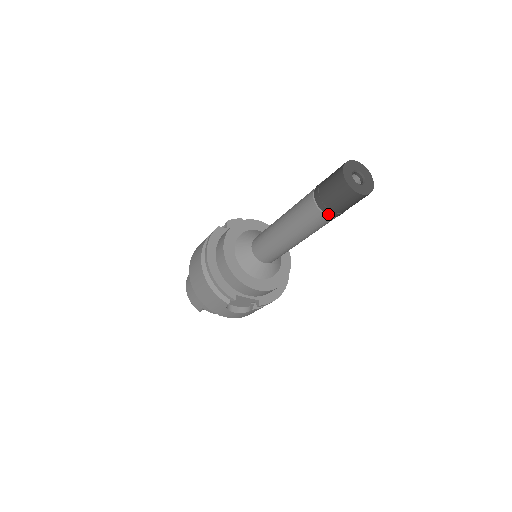
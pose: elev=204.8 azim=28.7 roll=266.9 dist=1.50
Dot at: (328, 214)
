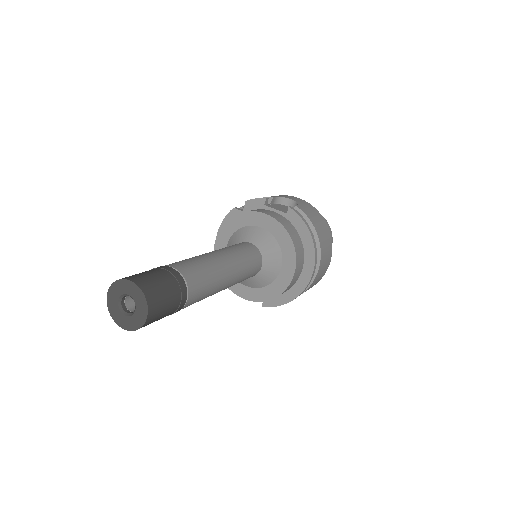
Dot at: occluded
